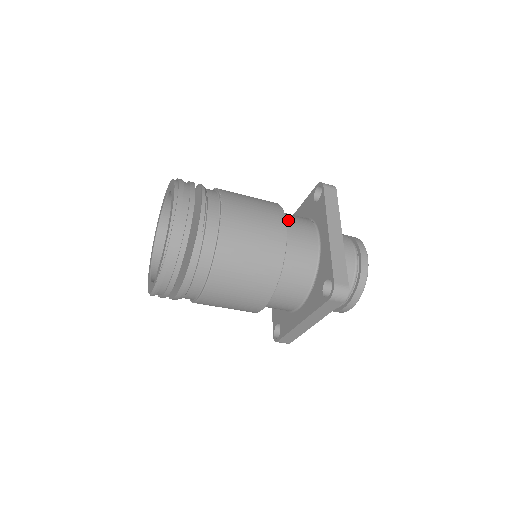
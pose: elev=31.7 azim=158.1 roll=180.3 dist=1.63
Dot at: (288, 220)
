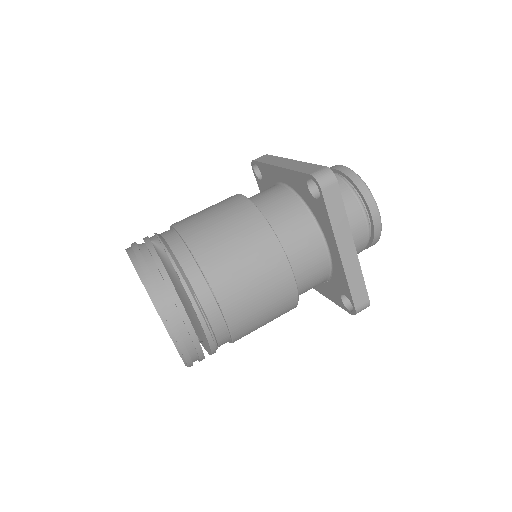
Dot at: (288, 245)
